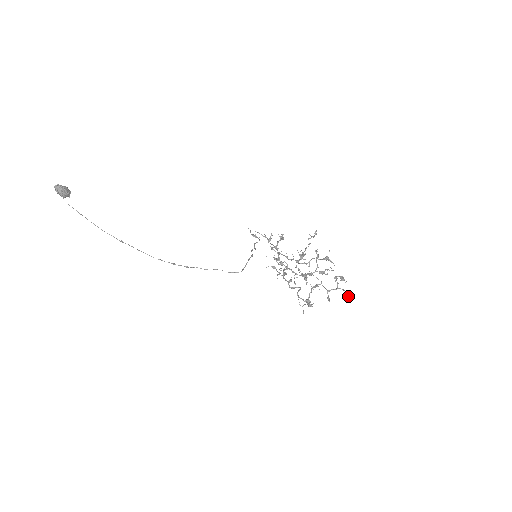
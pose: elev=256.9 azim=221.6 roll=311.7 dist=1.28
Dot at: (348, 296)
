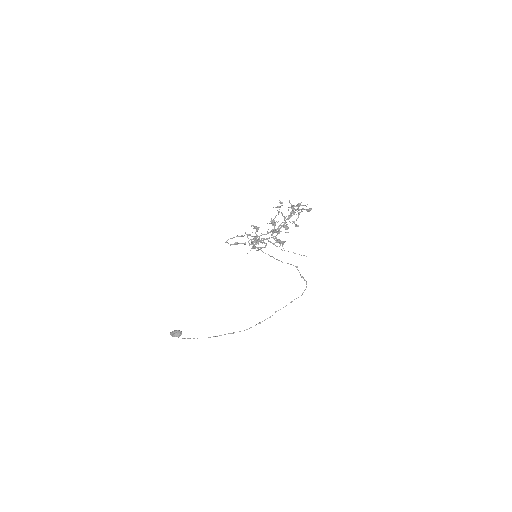
Dot at: (308, 209)
